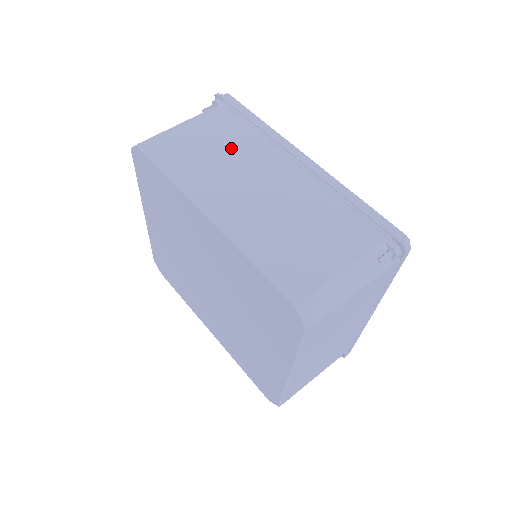
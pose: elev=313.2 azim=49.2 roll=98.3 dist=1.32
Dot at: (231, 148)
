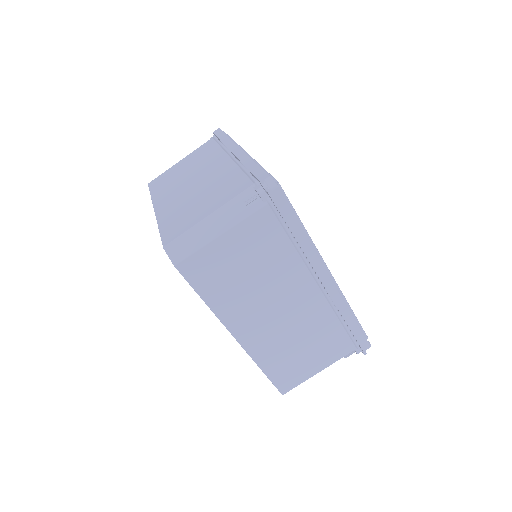
Dot at: (266, 269)
